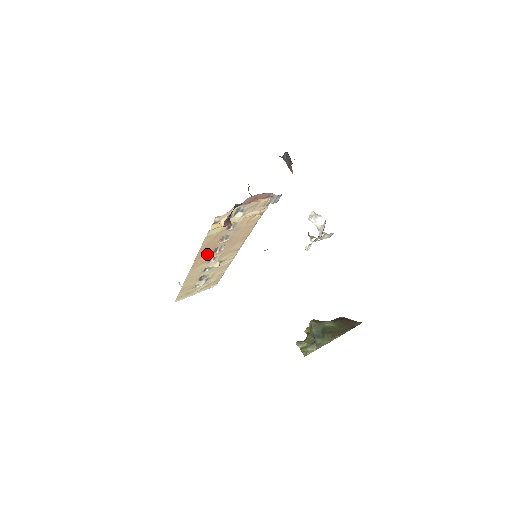
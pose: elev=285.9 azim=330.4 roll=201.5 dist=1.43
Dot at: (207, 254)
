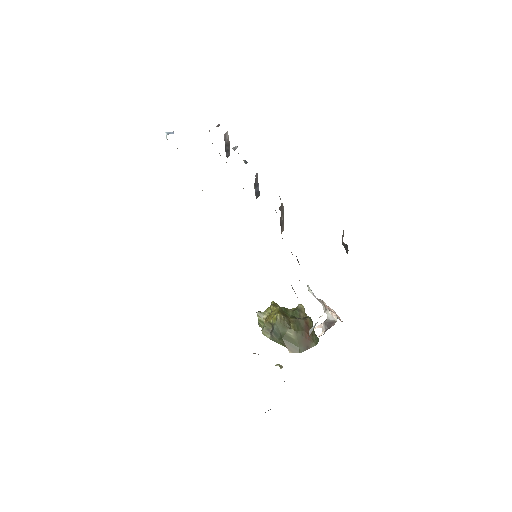
Dot at: occluded
